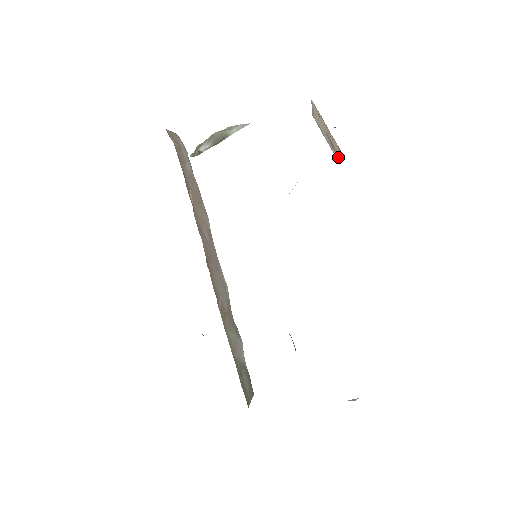
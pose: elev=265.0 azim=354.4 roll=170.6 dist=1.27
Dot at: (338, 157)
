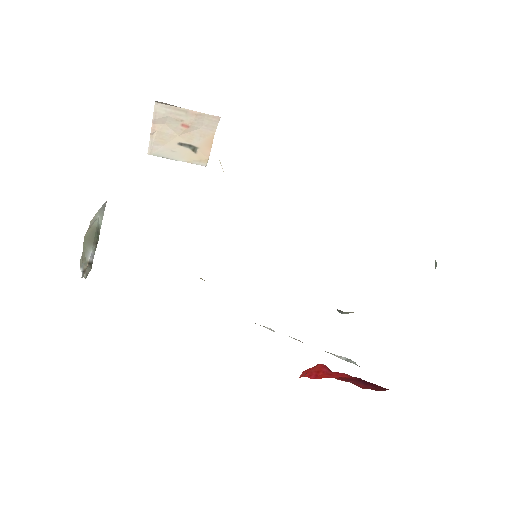
Dot at: (205, 153)
